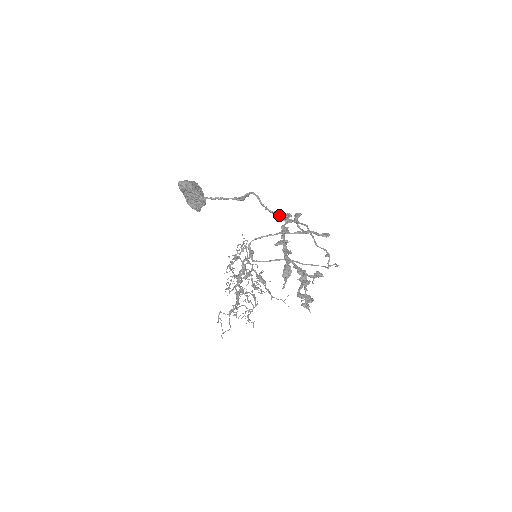
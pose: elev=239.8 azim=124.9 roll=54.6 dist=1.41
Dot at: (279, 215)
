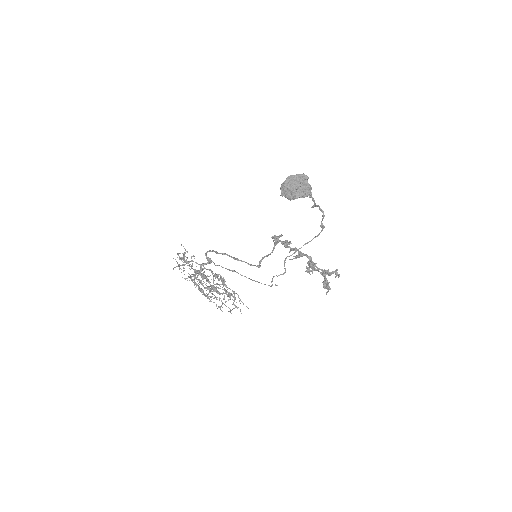
Dot at: (324, 227)
